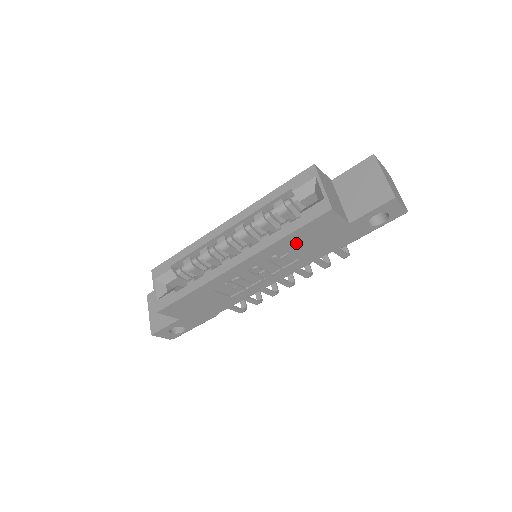
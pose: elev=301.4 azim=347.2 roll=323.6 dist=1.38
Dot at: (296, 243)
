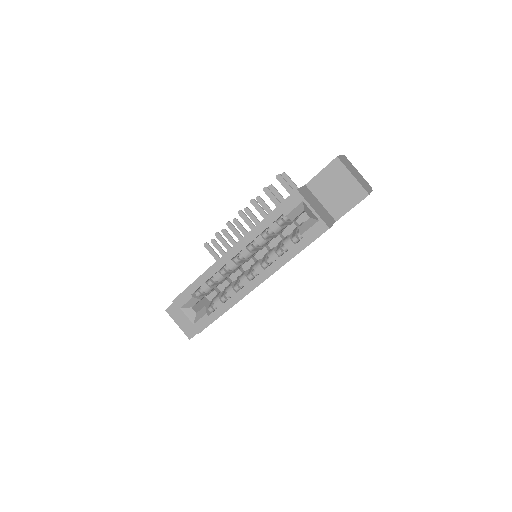
Dot at: occluded
